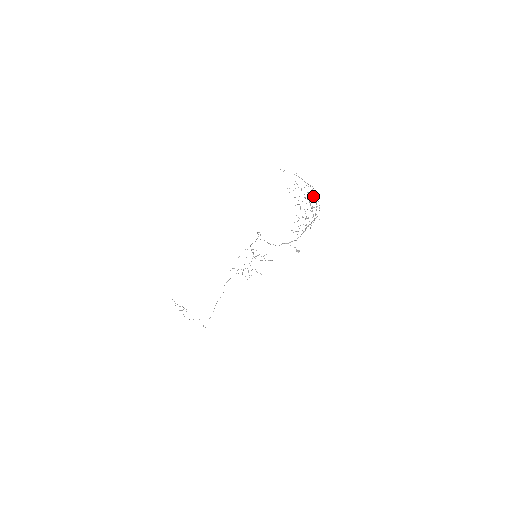
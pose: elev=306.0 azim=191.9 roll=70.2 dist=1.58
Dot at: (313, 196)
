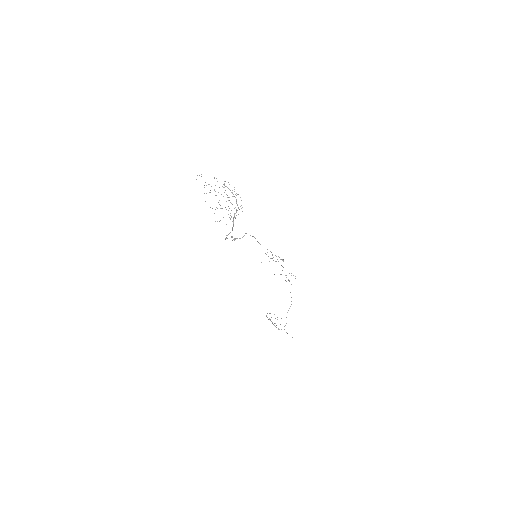
Dot at: occluded
